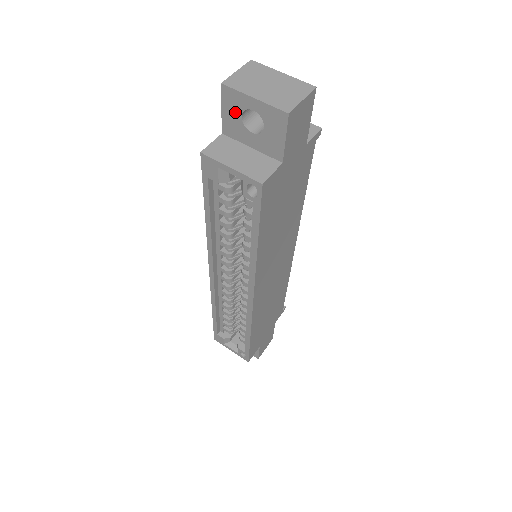
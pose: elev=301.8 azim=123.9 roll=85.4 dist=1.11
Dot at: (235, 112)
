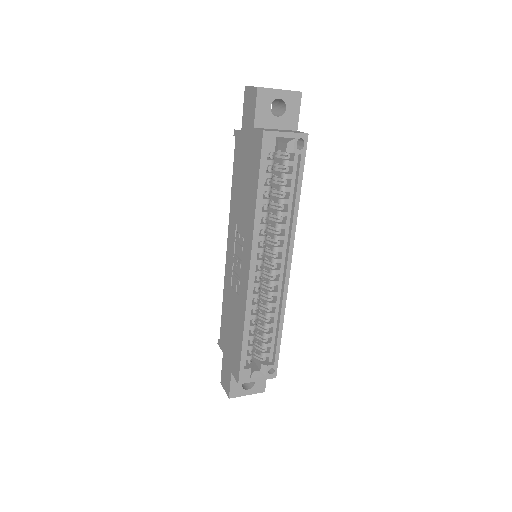
Dot at: (266, 105)
